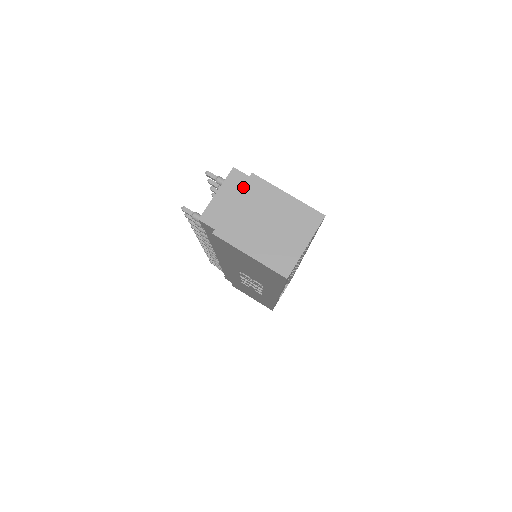
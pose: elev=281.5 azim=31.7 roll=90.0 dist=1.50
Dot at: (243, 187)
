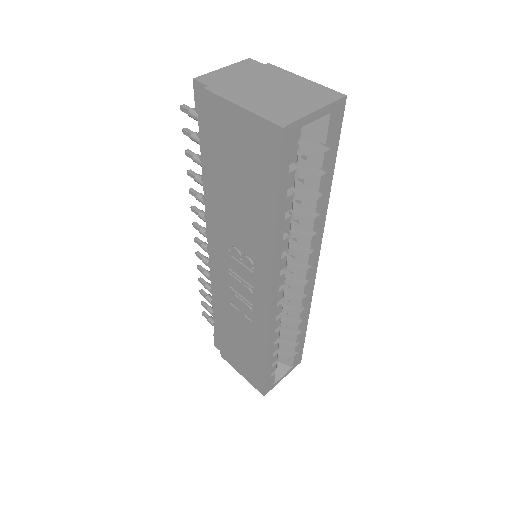
Dot at: (254, 68)
